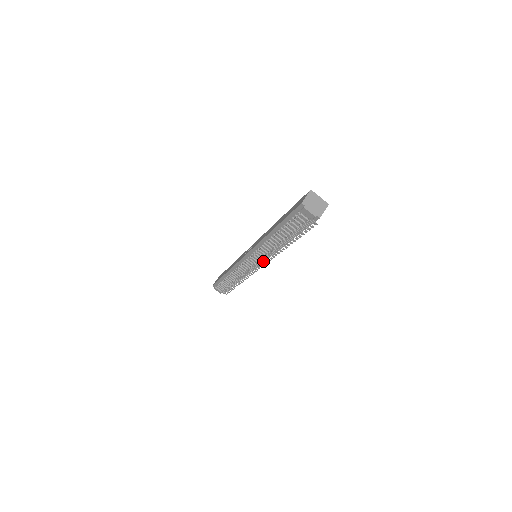
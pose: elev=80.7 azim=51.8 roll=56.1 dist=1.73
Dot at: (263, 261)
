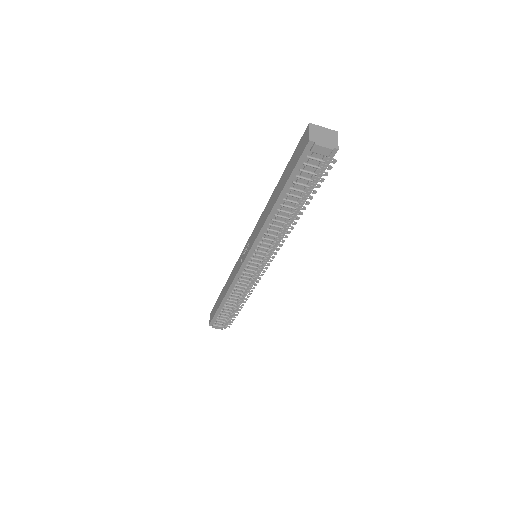
Dot at: (270, 255)
